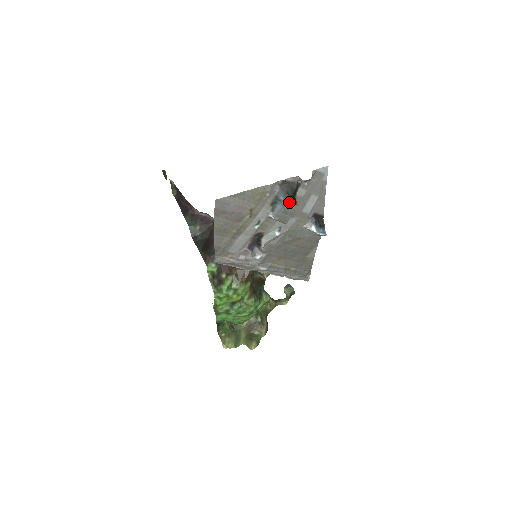
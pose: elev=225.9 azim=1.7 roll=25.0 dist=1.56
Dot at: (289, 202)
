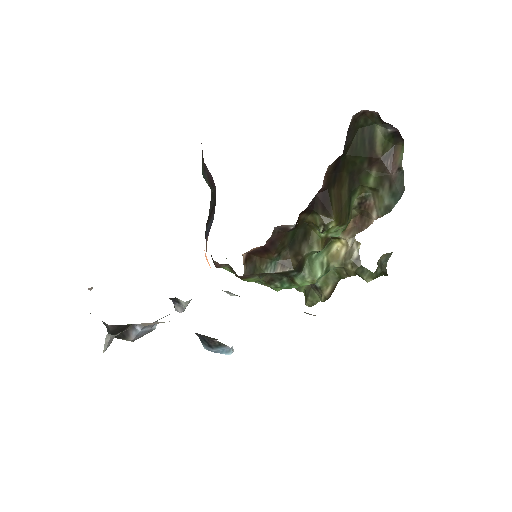
Dot at: occluded
